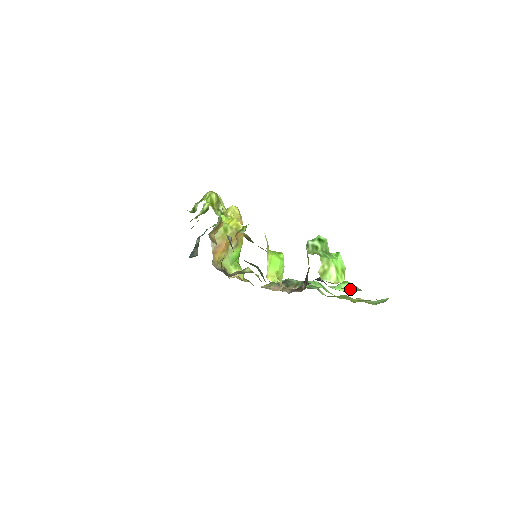
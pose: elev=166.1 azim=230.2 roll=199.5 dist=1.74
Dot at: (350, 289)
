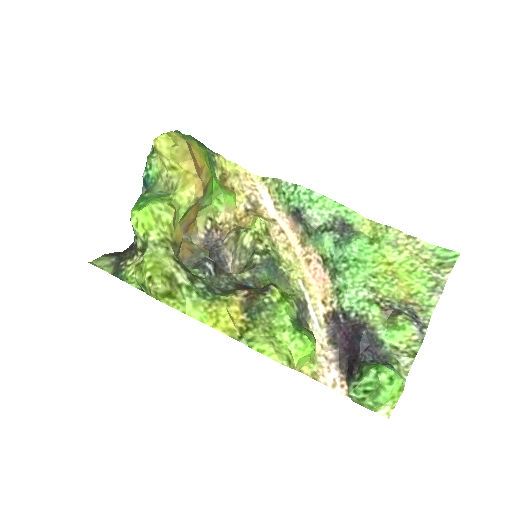
Dot at: (407, 340)
